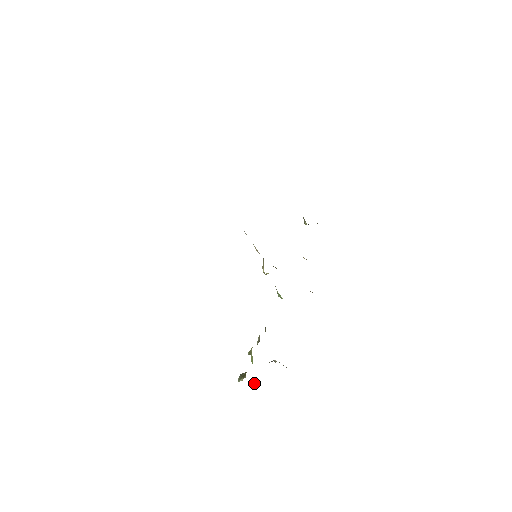
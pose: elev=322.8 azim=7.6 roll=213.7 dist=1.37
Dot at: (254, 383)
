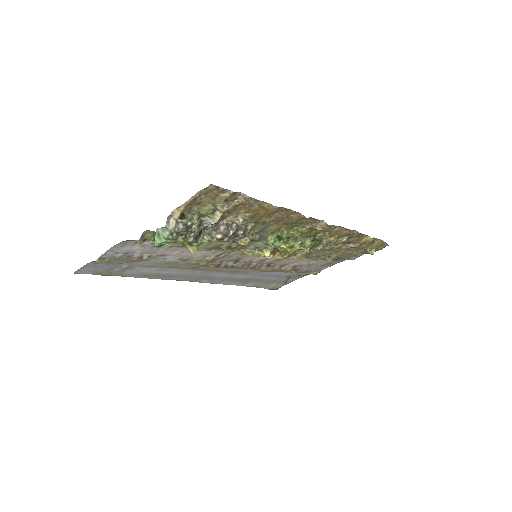
Dot at: (163, 233)
